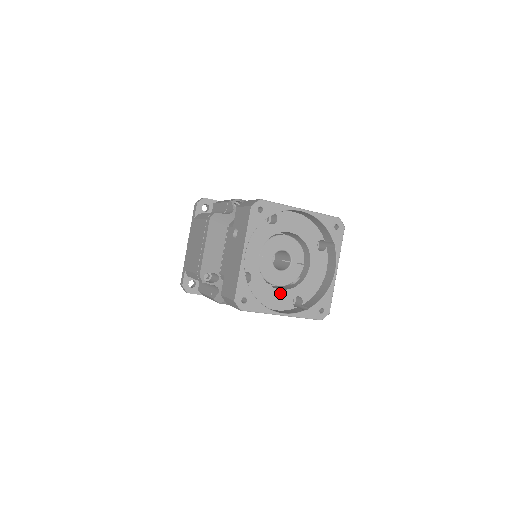
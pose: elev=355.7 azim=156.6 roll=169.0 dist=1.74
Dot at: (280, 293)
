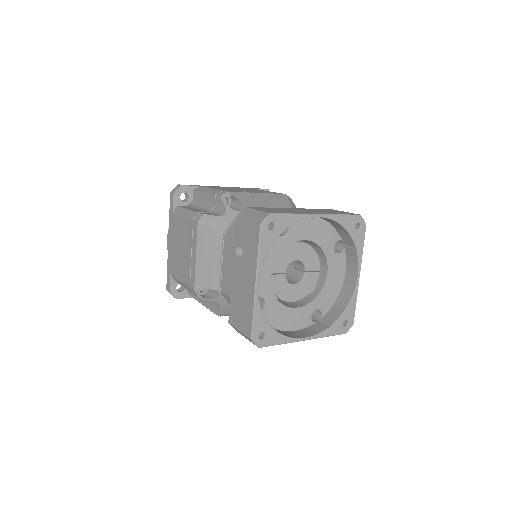
Dot at: (297, 311)
